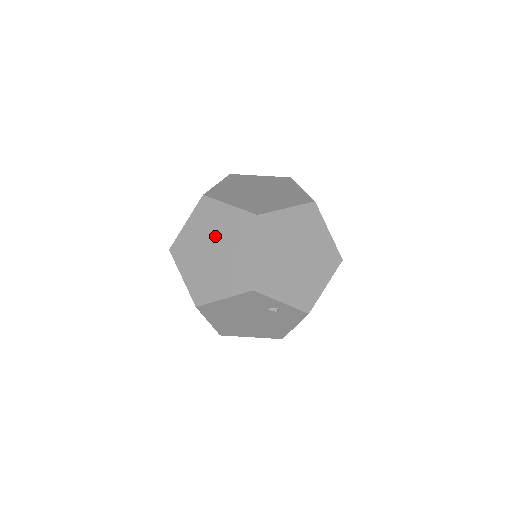
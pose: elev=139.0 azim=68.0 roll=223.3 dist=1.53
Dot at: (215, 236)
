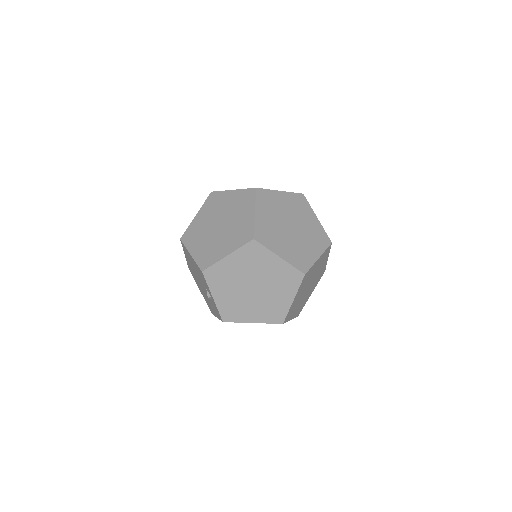
Dot at: (230, 218)
